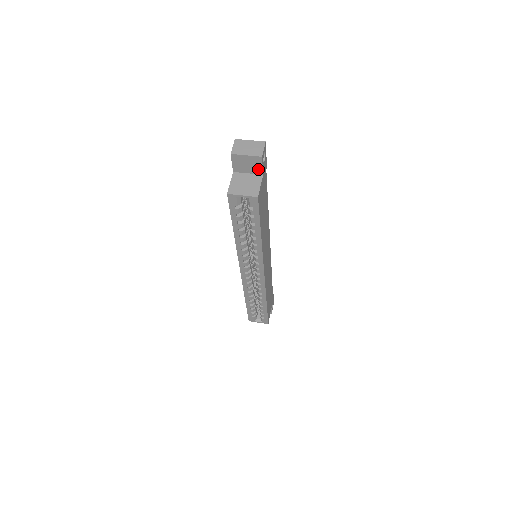
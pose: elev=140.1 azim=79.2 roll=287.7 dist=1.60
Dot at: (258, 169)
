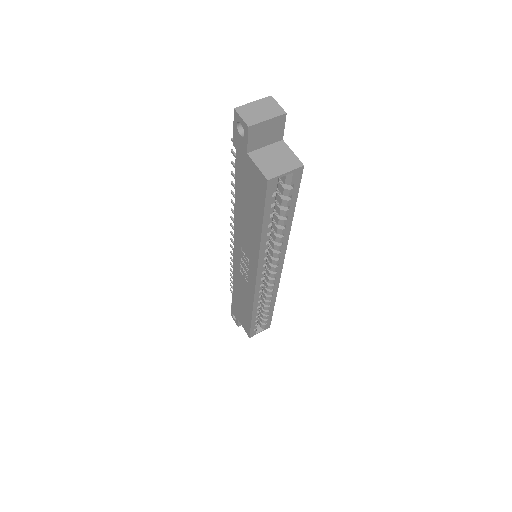
Dot at: (278, 134)
